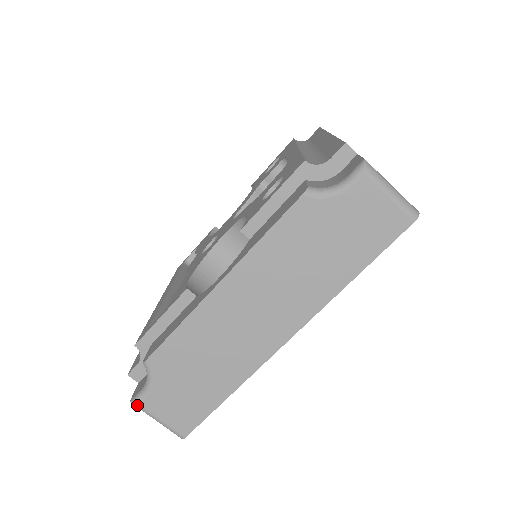
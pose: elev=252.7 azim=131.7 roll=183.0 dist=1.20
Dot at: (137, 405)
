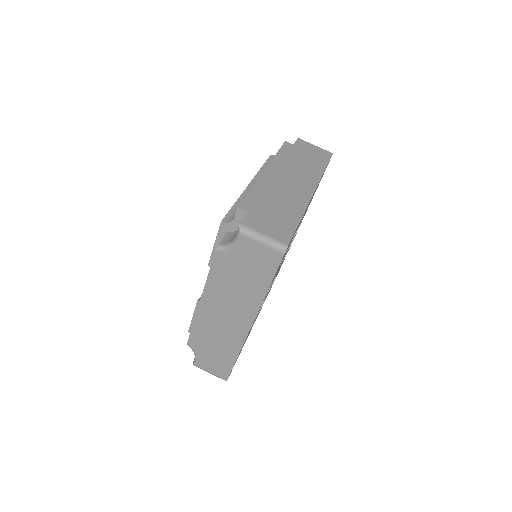
Dot at: occluded
